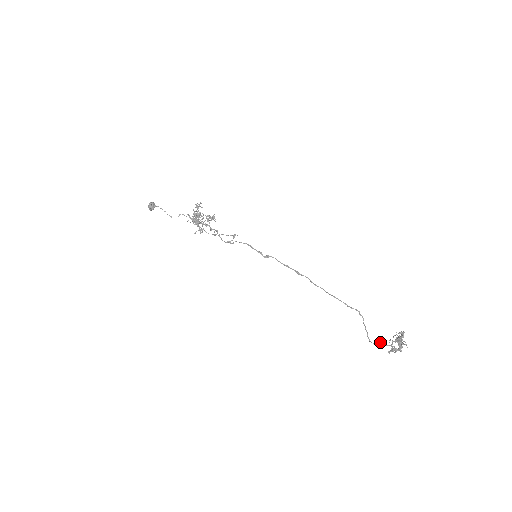
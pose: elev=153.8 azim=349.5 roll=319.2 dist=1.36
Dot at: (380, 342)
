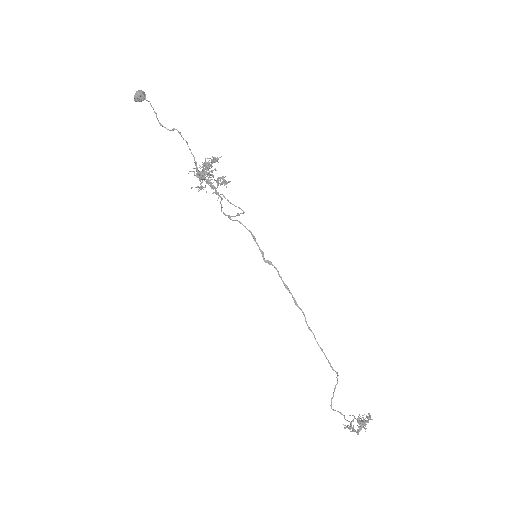
Dot at: (341, 413)
